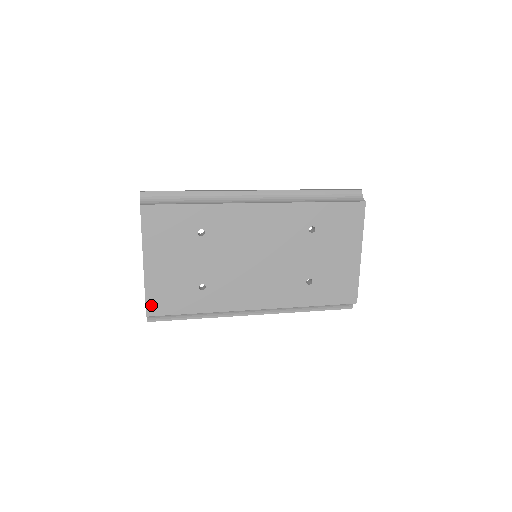
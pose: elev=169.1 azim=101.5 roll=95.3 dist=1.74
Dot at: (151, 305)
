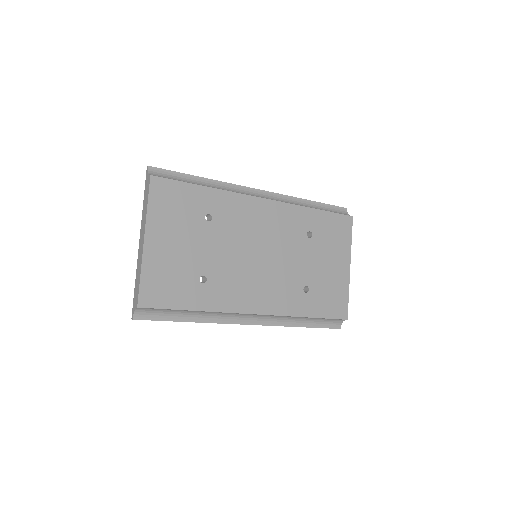
Dot at: (145, 293)
